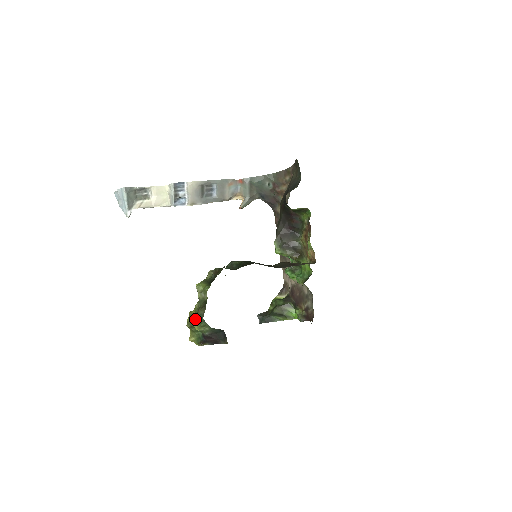
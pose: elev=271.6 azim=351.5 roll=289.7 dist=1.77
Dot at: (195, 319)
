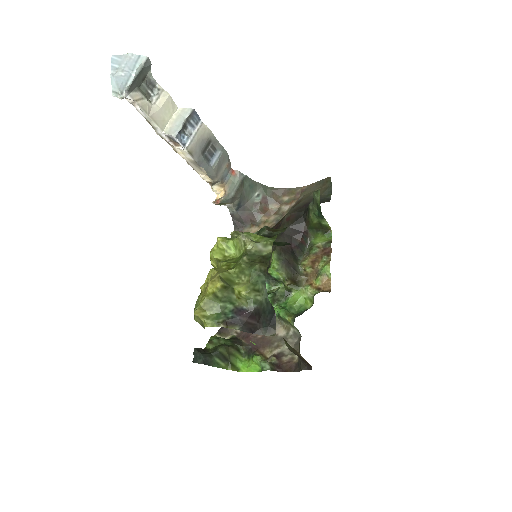
Dot at: (236, 277)
